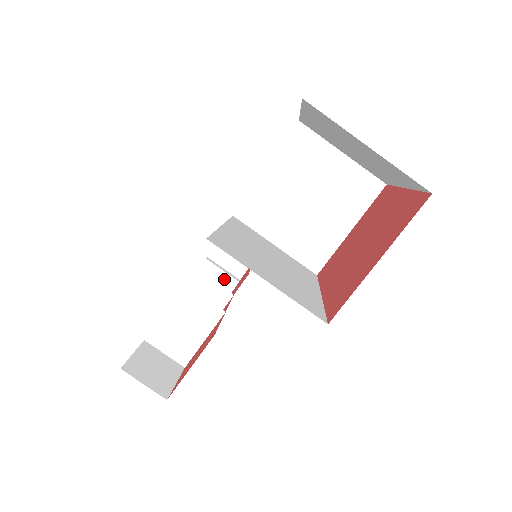
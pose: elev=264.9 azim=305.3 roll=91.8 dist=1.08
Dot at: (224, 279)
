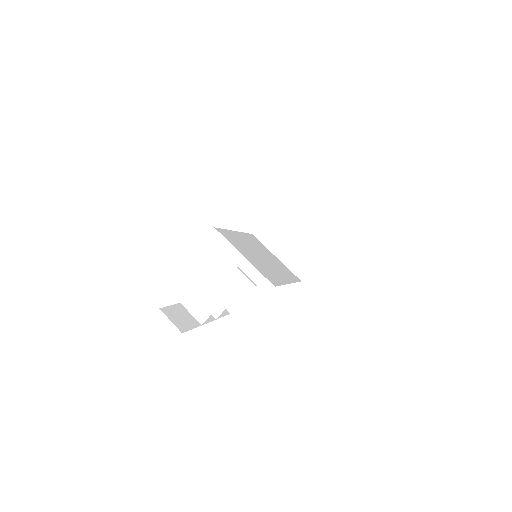
Dot at: (246, 283)
